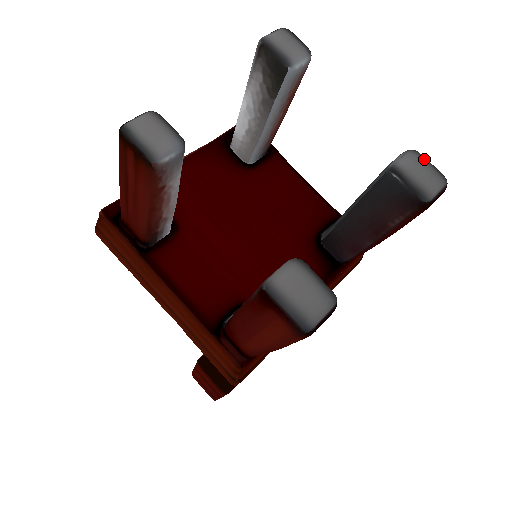
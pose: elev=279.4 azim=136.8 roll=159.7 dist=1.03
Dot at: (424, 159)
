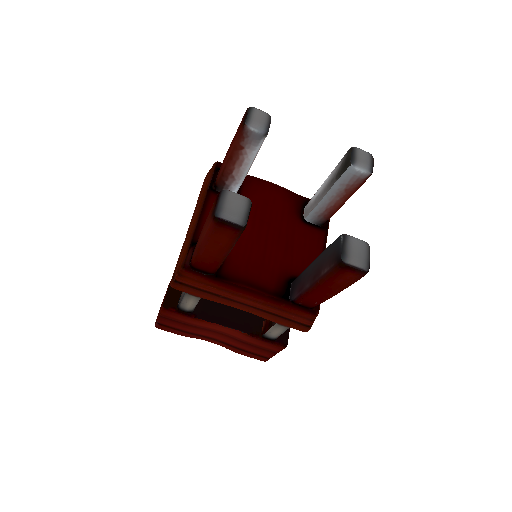
Dot at: (368, 250)
